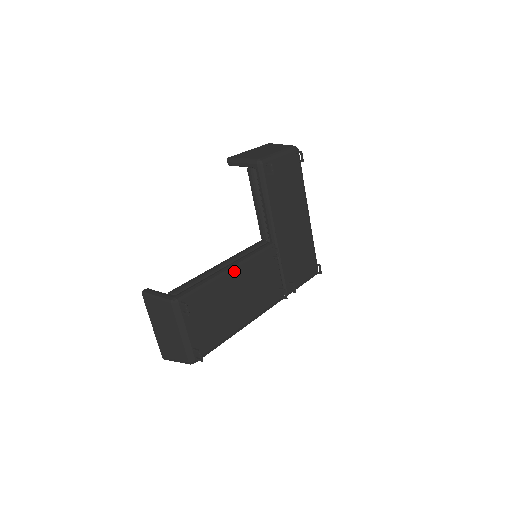
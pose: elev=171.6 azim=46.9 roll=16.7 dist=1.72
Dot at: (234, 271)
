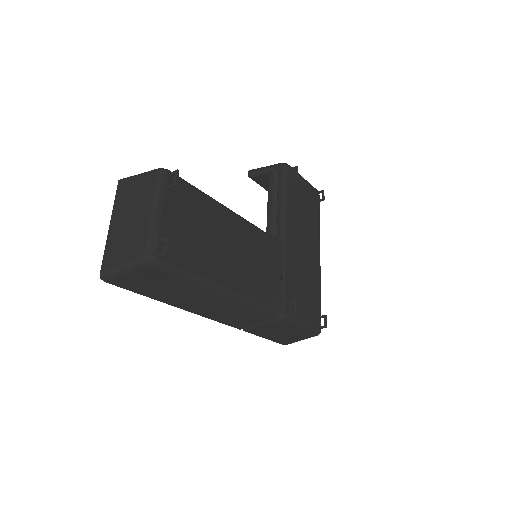
Dot at: (236, 218)
